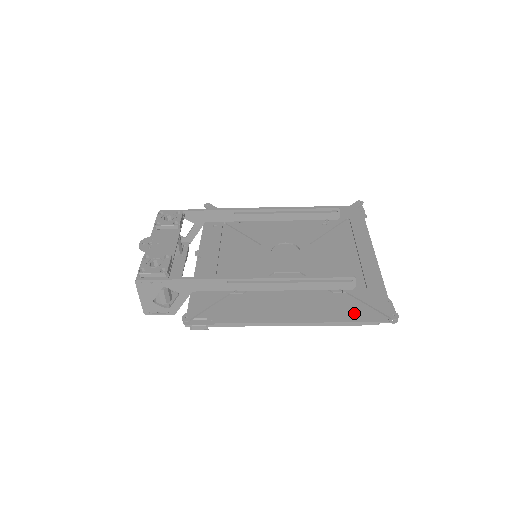
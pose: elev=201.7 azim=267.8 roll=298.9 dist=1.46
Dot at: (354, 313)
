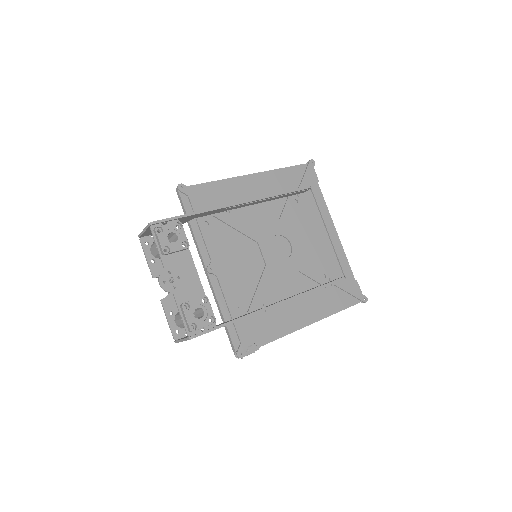
Dot at: (341, 301)
